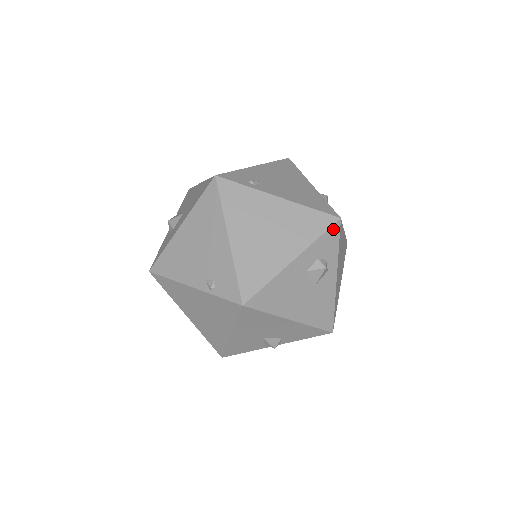
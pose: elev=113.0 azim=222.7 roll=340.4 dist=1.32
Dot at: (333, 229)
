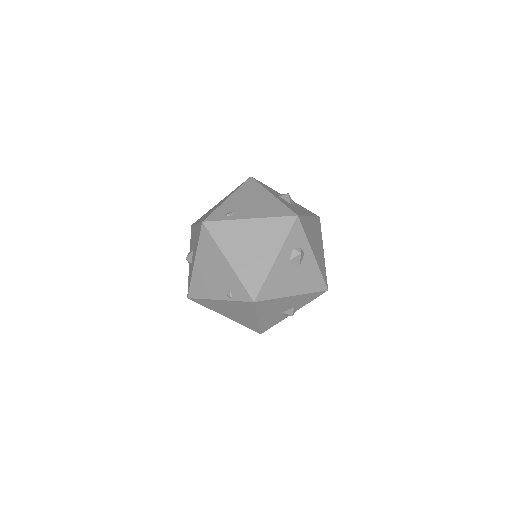
Dot at: (295, 225)
